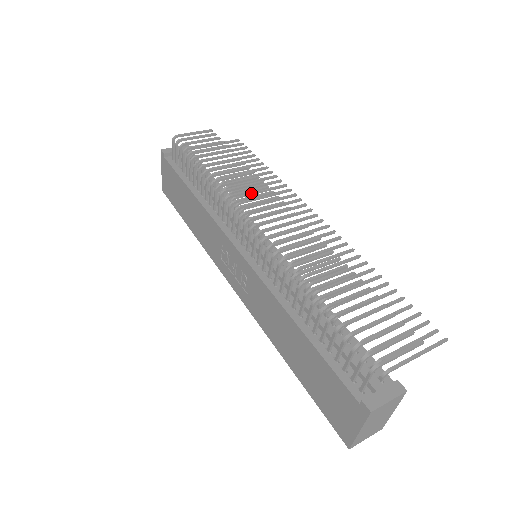
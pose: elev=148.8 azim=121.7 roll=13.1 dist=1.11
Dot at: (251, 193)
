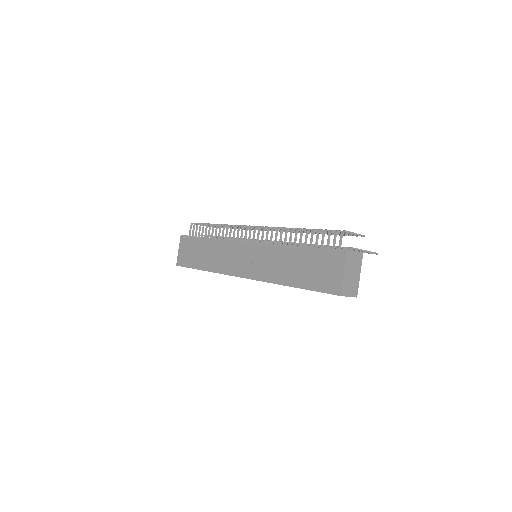
Dot at: occluded
